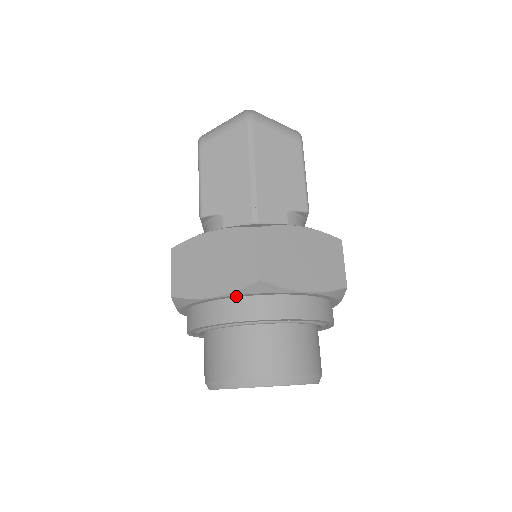
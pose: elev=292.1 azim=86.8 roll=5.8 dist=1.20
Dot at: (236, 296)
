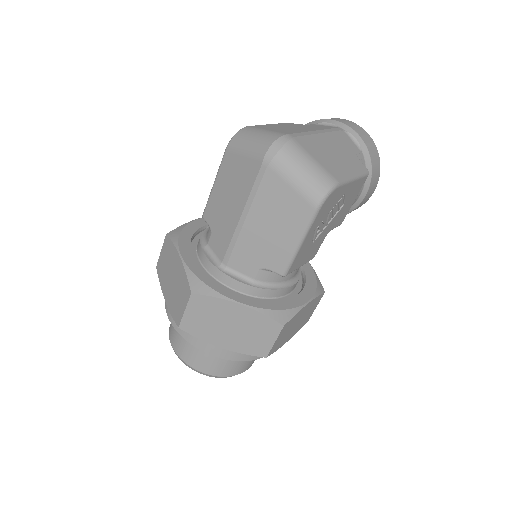
Dot at: occluded
